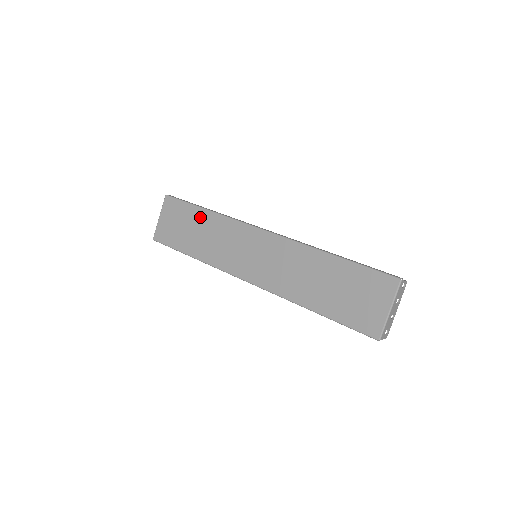
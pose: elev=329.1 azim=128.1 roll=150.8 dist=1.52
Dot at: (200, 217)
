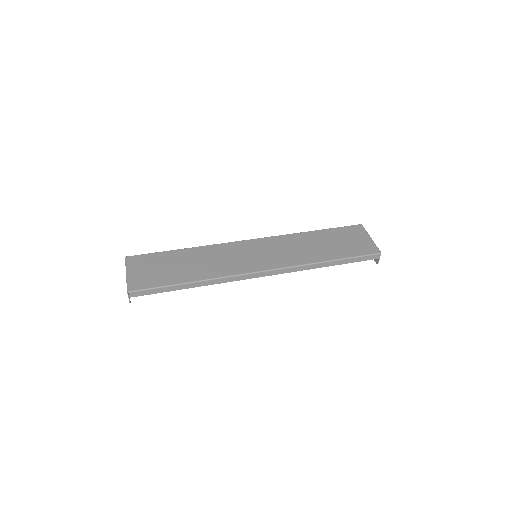
Dot at: (181, 255)
